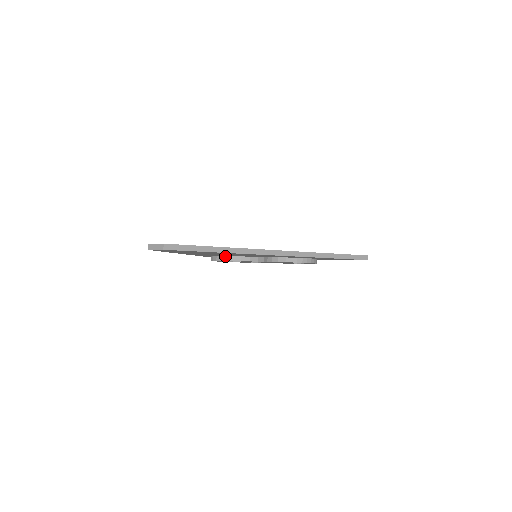
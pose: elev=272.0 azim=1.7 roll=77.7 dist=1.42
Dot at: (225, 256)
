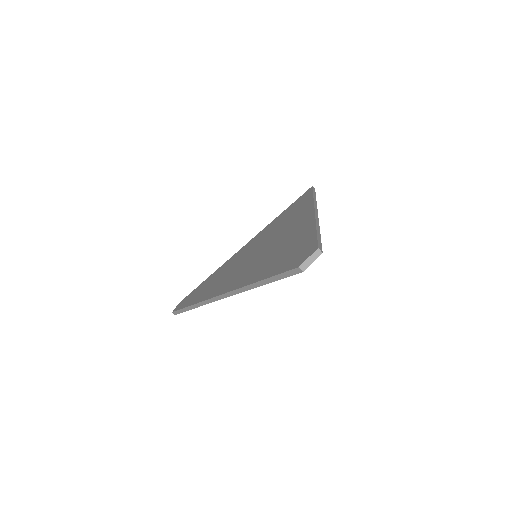
Dot at: occluded
